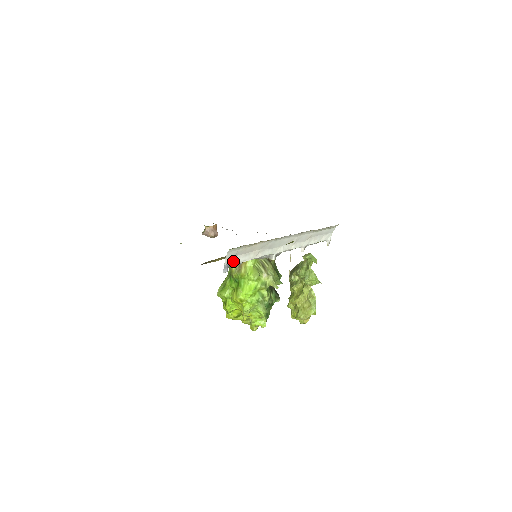
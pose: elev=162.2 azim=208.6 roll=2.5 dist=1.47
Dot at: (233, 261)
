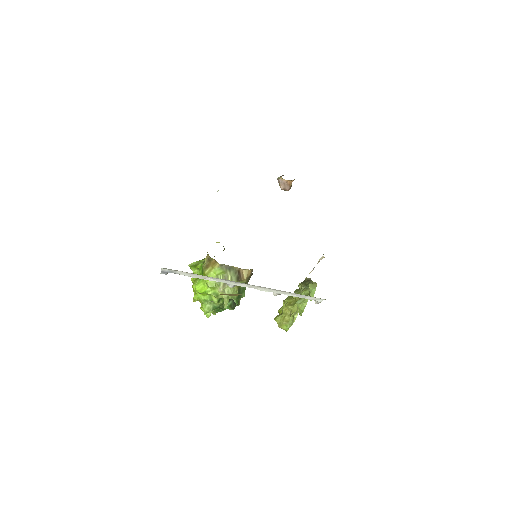
Dot at: (173, 272)
